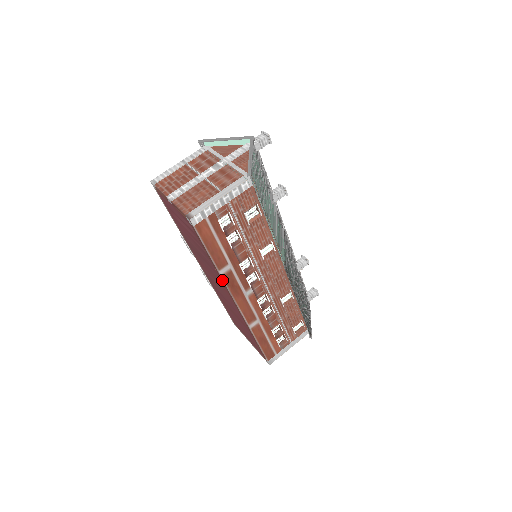
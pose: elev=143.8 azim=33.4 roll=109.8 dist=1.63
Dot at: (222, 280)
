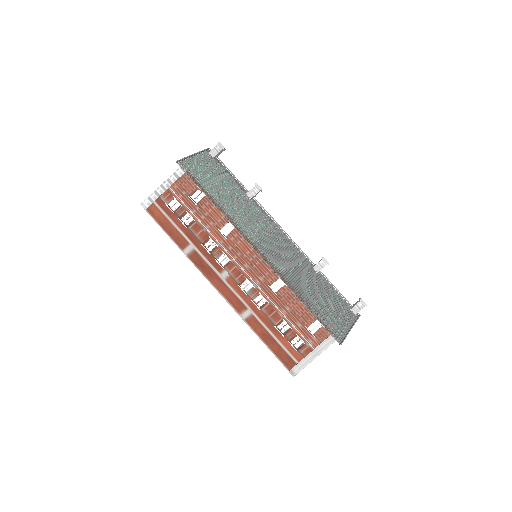
Dot at: (191, 261)
